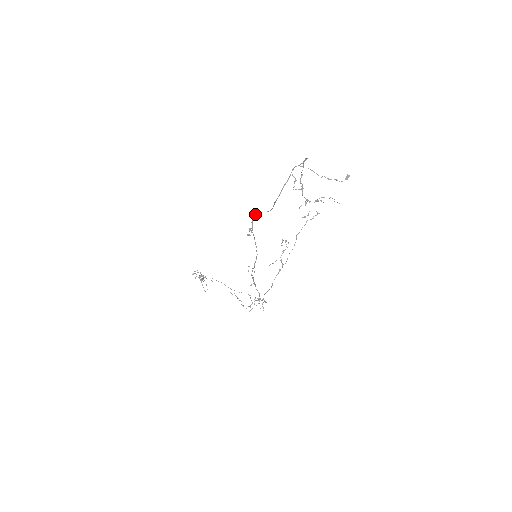
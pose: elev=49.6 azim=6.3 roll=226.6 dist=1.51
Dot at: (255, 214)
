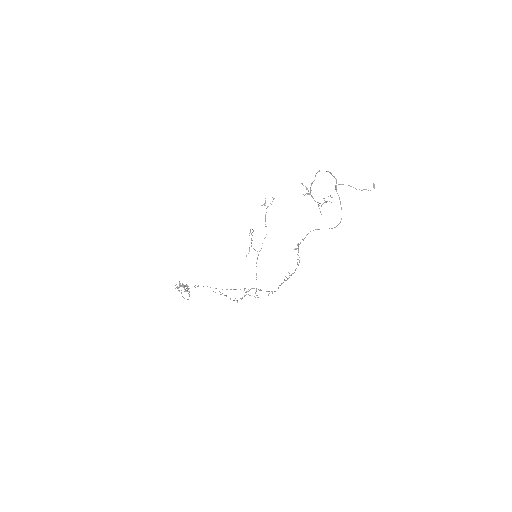
Dot at: occluded
